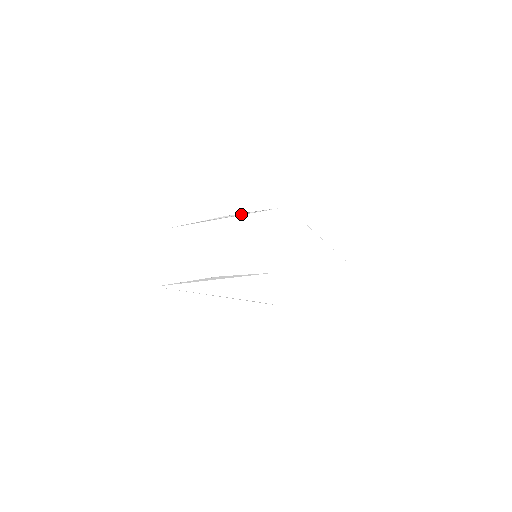
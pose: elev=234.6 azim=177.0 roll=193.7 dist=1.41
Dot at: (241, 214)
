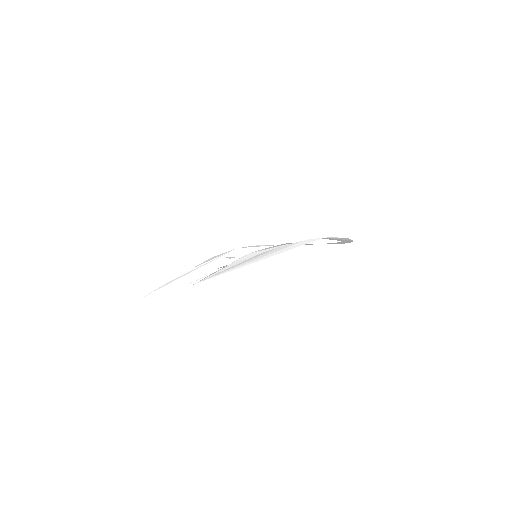
Dot at: (205, 263)
